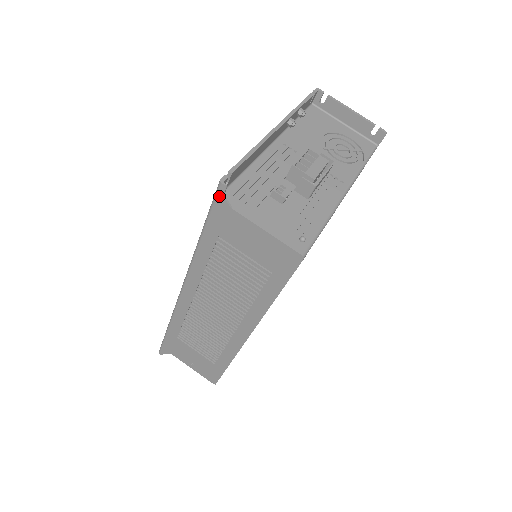
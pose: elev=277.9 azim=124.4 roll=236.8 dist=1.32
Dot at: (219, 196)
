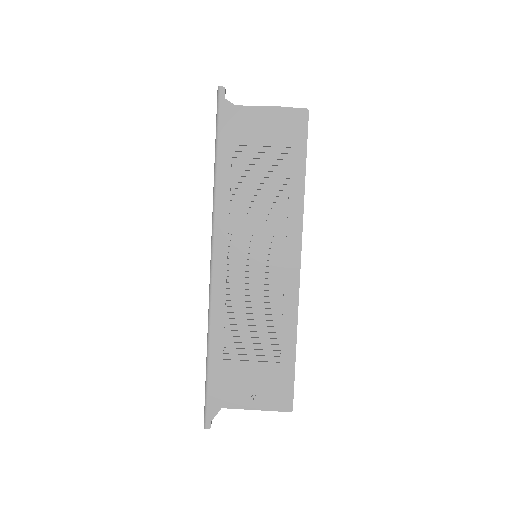
Dot at: (222, 101)
